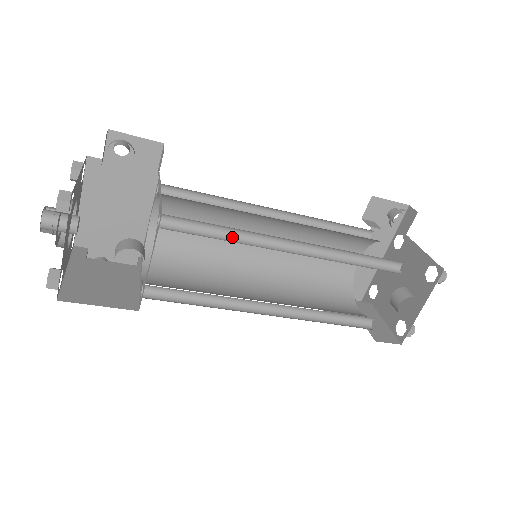
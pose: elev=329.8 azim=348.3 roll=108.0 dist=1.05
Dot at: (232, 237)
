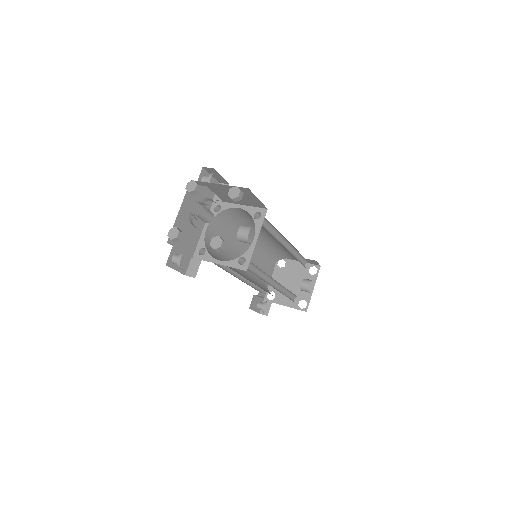
Dot at: (271, 234)
